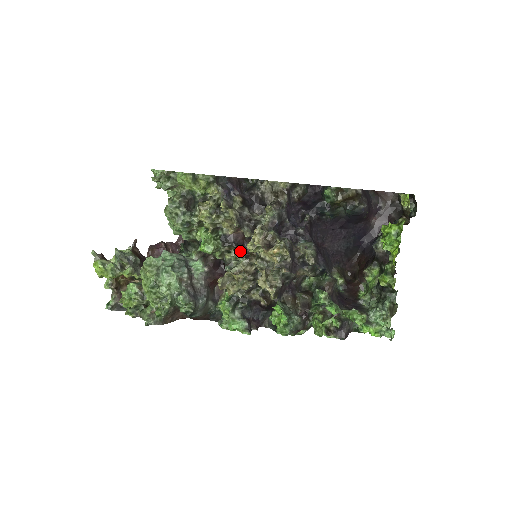
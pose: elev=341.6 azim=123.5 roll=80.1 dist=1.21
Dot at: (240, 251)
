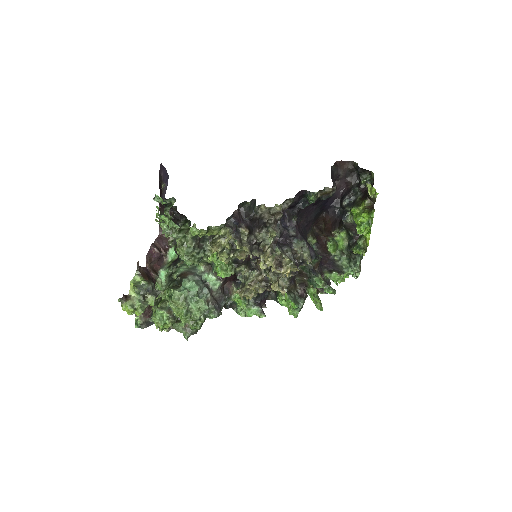
Dot at: (249, 264)
